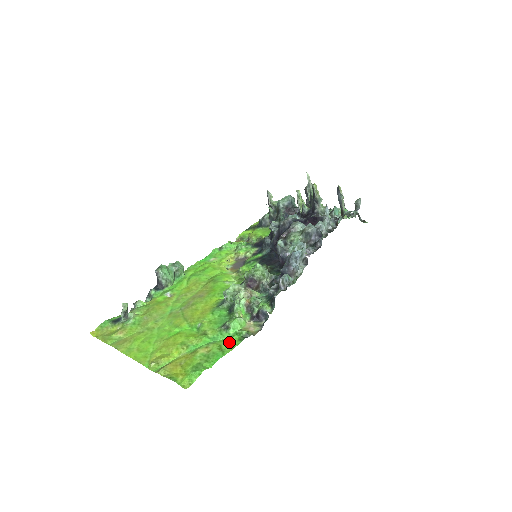
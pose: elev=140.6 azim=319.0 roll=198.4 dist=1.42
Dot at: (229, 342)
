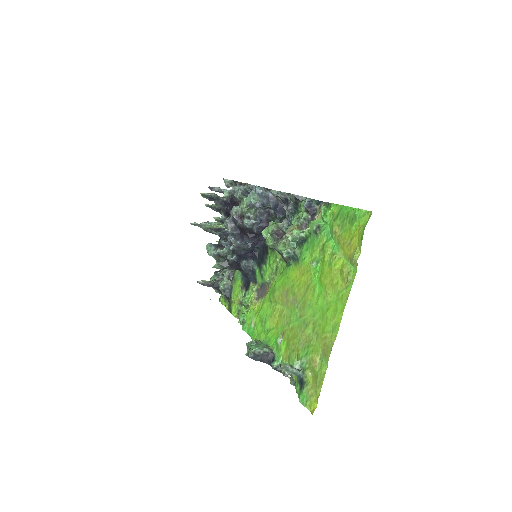
Dot at: (332, 216)
